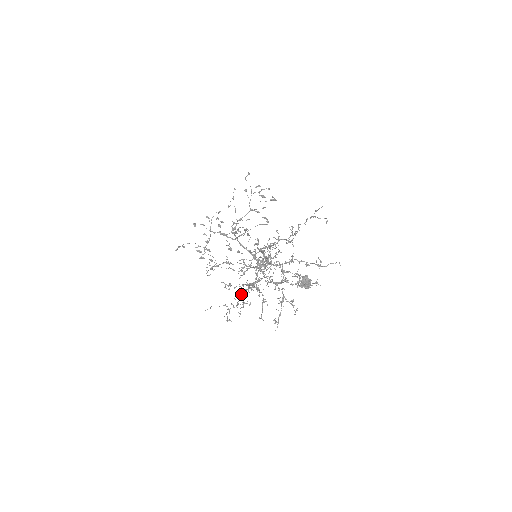
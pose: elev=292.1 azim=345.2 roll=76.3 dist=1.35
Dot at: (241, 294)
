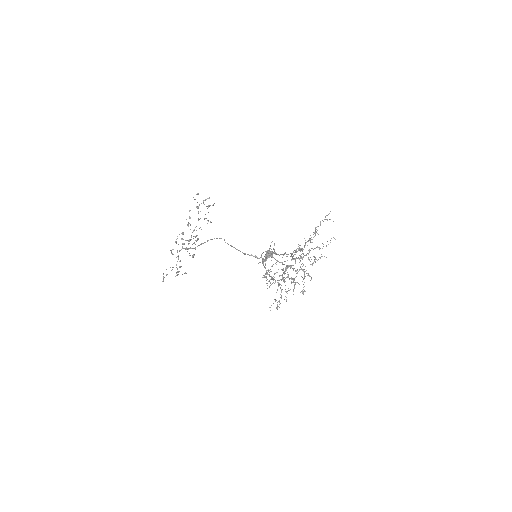
Dot at: (280, 287)
